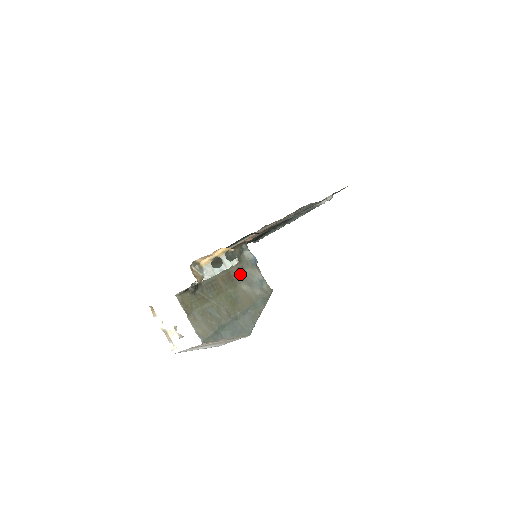
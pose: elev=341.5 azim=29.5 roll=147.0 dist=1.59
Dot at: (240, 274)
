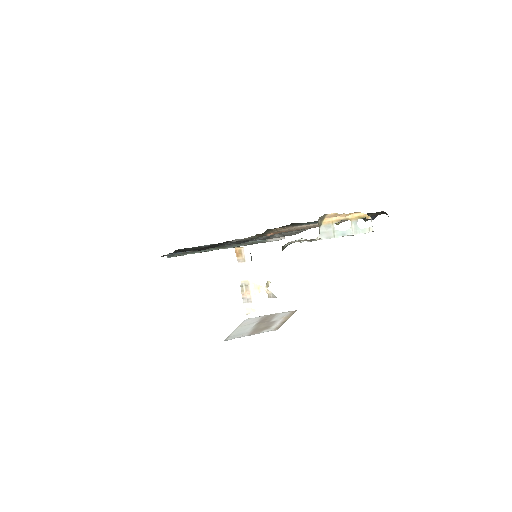
Dot at: occluded
